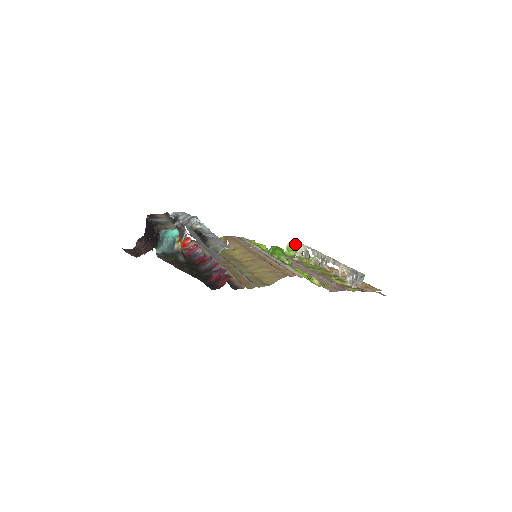
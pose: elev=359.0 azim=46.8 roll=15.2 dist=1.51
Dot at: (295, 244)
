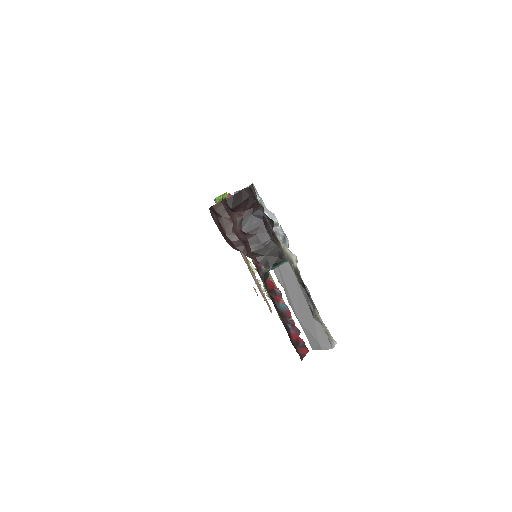
Dot at: occluded
